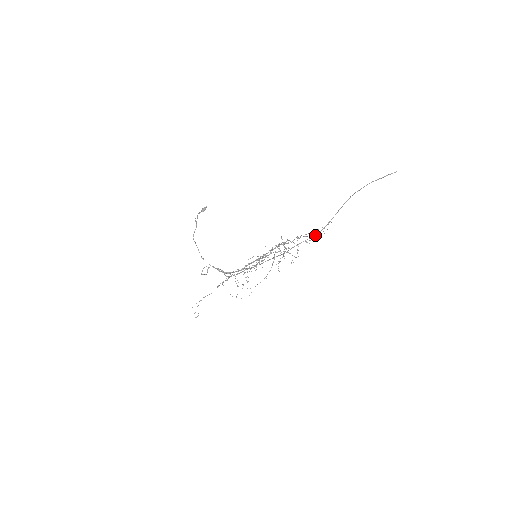
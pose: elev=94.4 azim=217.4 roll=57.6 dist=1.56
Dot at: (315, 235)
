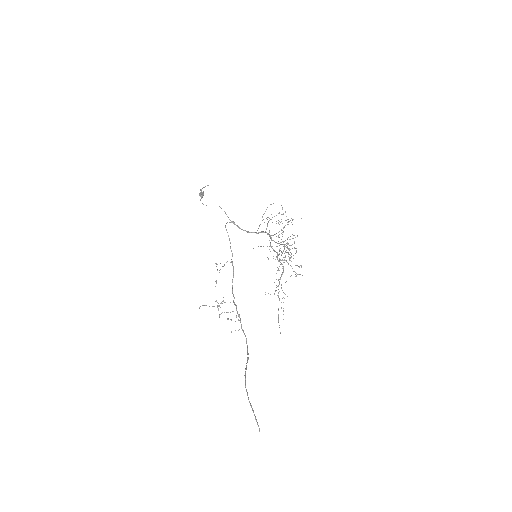
Dot at: occluded
